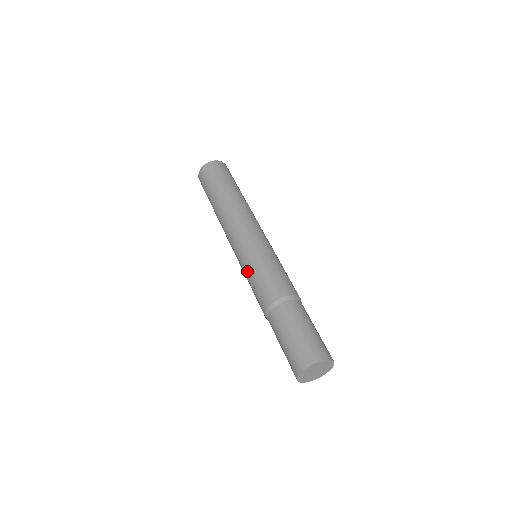
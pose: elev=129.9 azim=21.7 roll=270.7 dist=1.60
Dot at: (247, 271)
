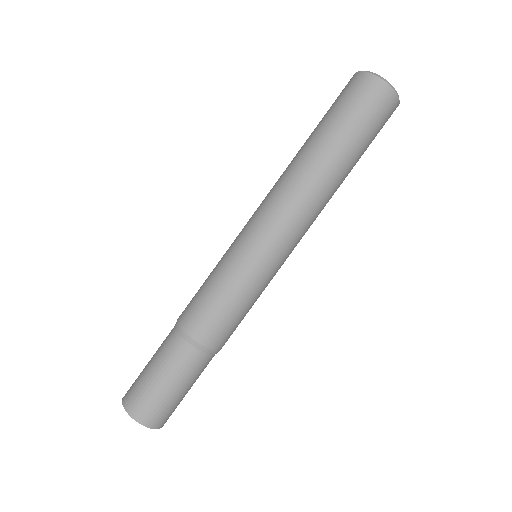
Dot at: (217, 265)
